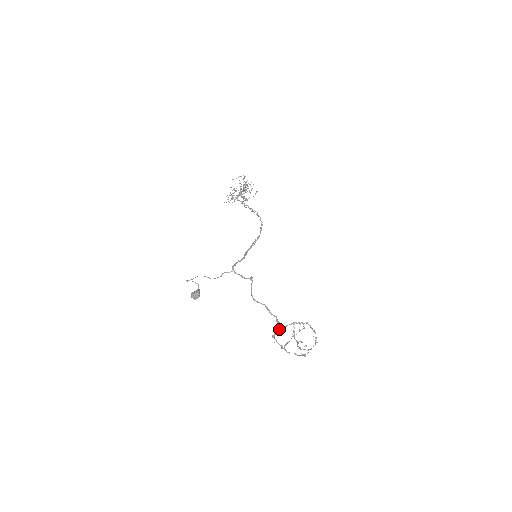
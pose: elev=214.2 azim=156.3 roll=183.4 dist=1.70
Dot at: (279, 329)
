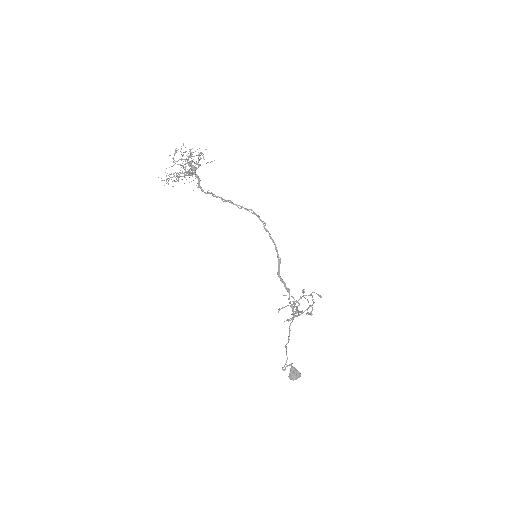
Dot at: (299, 315)
